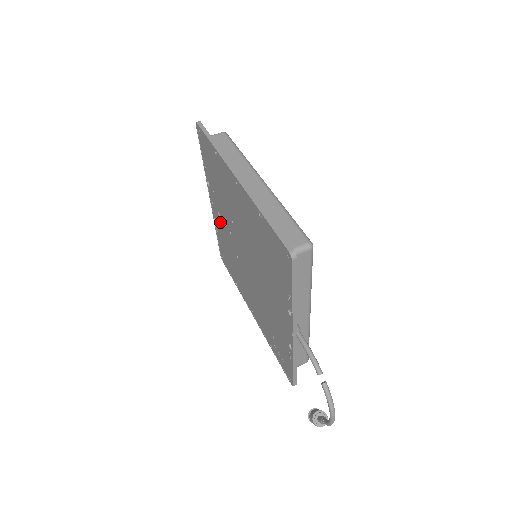
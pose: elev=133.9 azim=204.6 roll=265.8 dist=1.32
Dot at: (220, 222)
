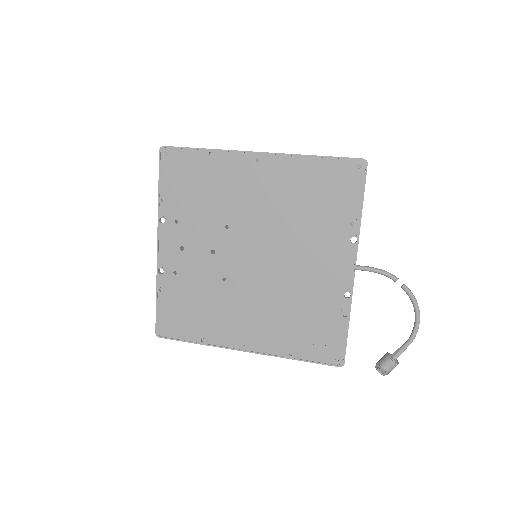
Dot at: (181, 261)
